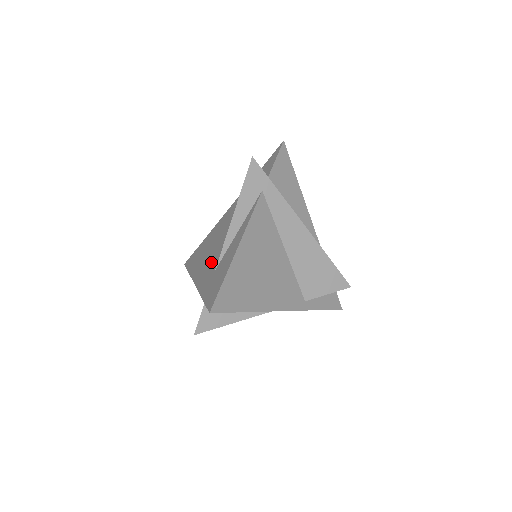
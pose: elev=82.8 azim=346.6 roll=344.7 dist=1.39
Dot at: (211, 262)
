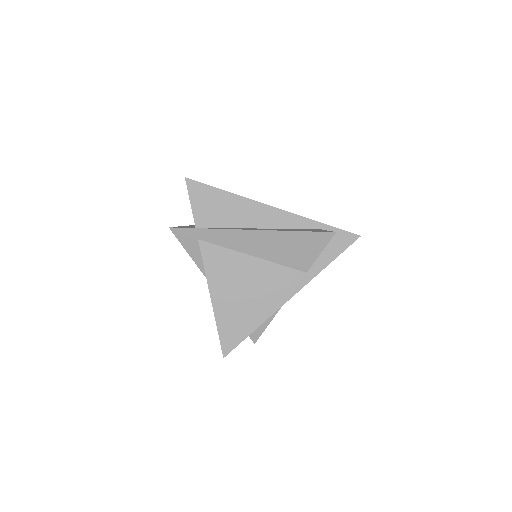
Dot at: occluded
